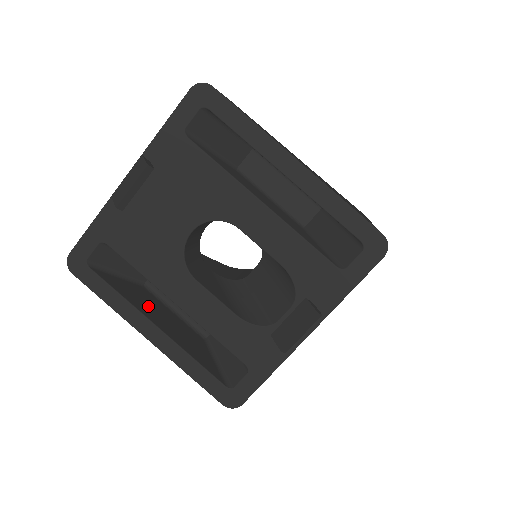
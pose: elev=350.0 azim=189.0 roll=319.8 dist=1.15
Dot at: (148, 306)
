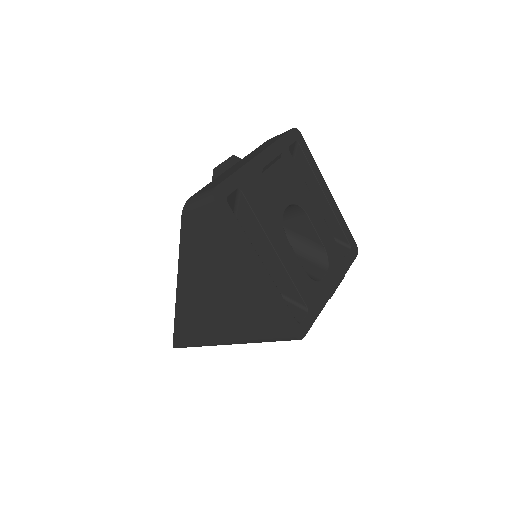
Dot at: occluded
